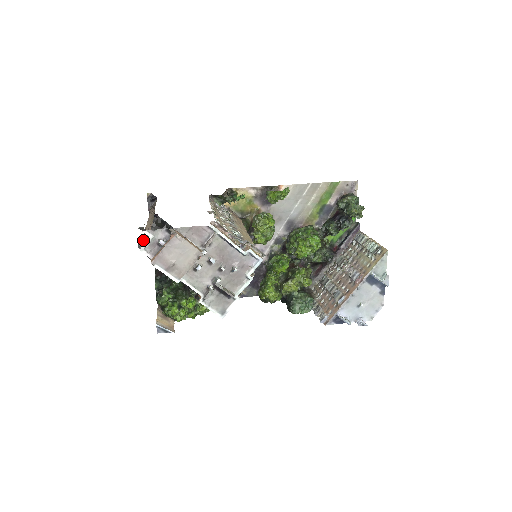
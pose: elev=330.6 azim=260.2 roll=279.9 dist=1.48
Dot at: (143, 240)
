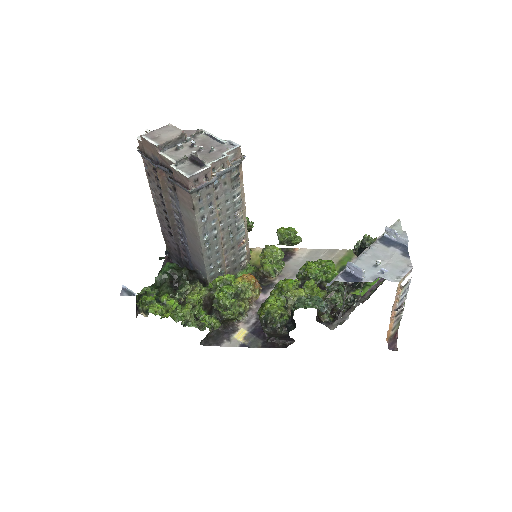
Dot at: occluded
